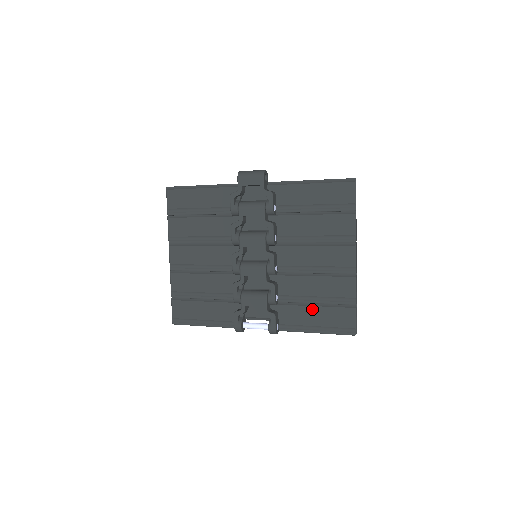
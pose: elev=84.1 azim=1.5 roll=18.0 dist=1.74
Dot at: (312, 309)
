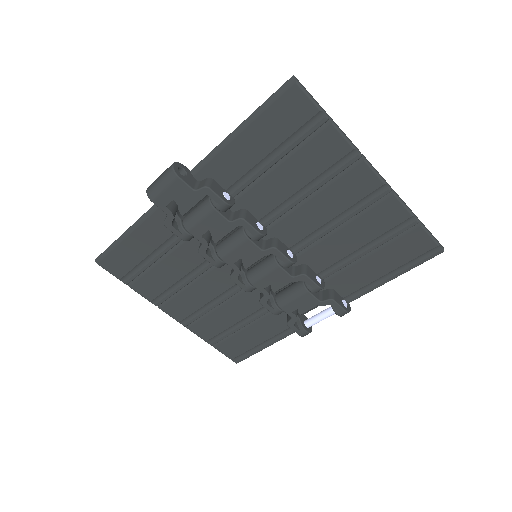
Dot at: (368, 261)
